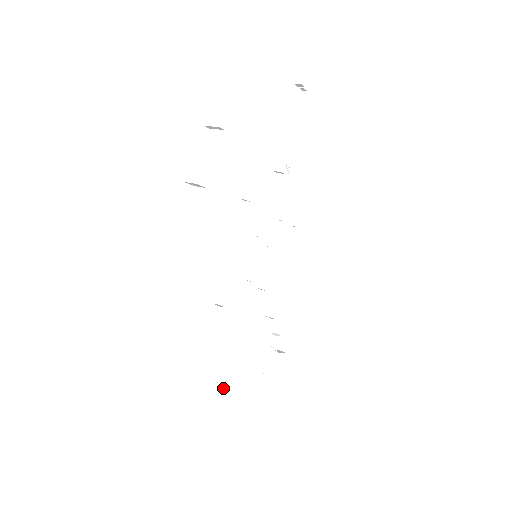
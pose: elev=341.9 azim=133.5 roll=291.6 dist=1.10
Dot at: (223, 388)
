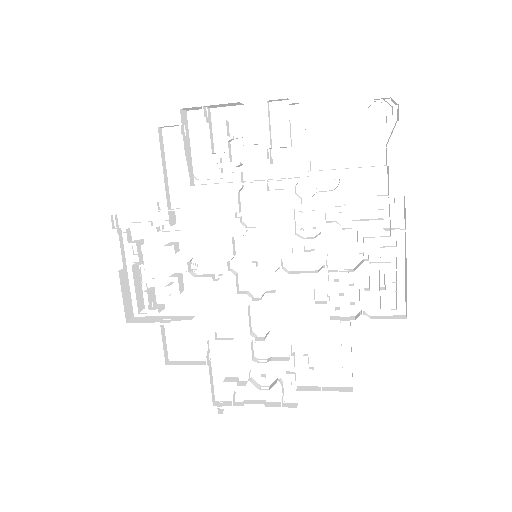
Dot at: (177, 360)
